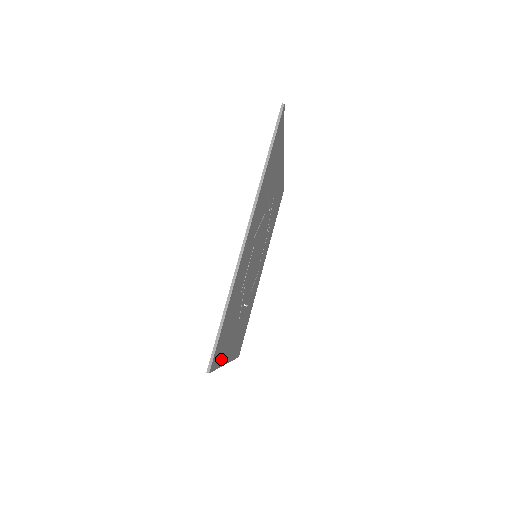
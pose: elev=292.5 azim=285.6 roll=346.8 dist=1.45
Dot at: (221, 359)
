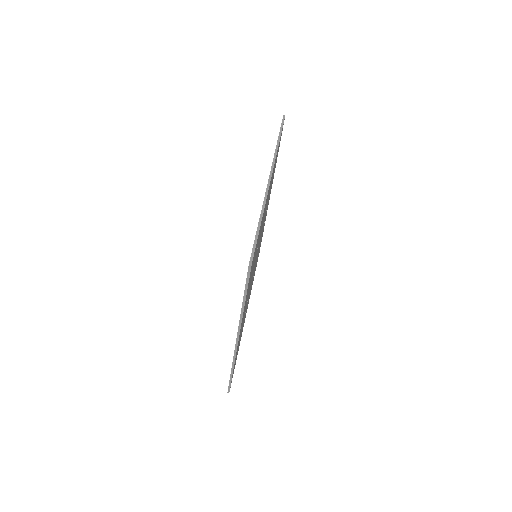
Dot at: occluded
